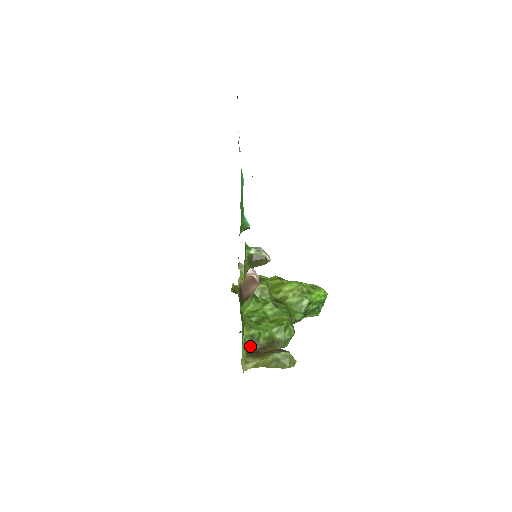
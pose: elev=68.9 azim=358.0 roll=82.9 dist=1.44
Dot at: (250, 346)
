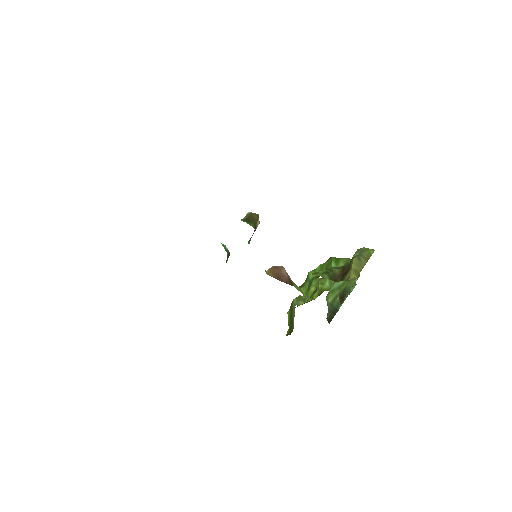
Dot at: (335, 279)
